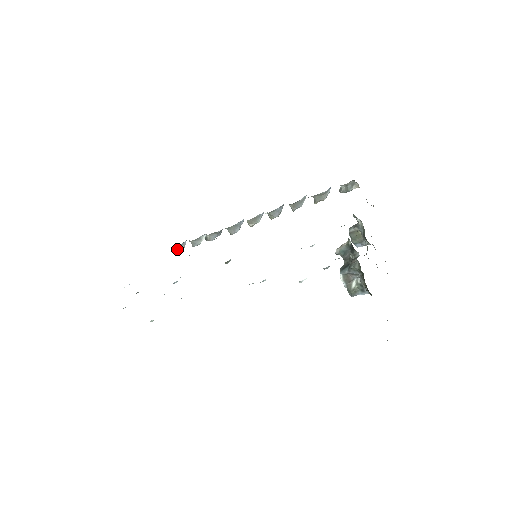
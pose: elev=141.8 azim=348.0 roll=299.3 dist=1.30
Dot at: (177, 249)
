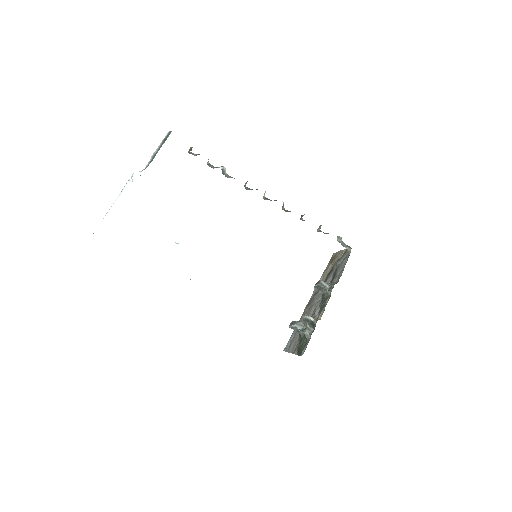
Dot at: (191, 153)
